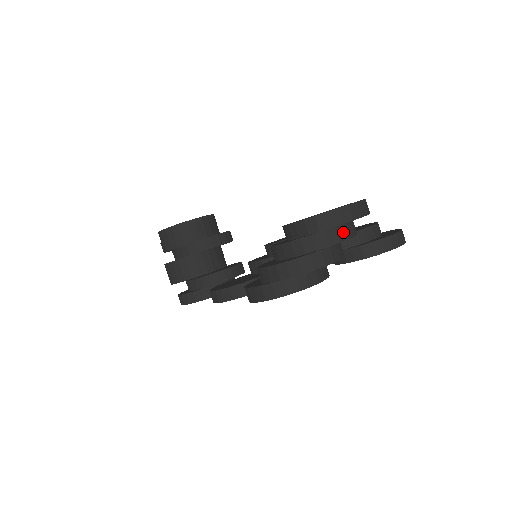
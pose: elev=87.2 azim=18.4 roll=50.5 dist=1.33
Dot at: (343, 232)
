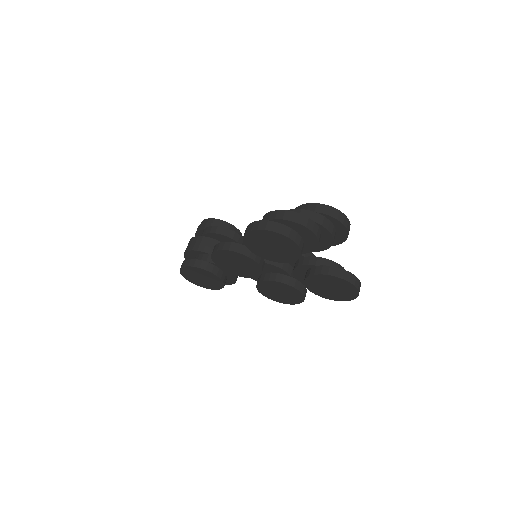
Dot at: (327, 224)
